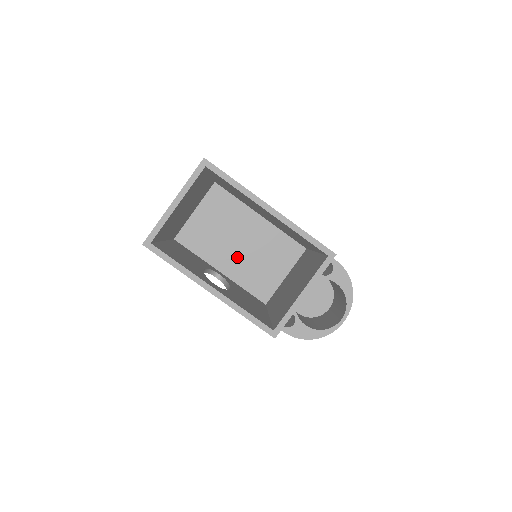
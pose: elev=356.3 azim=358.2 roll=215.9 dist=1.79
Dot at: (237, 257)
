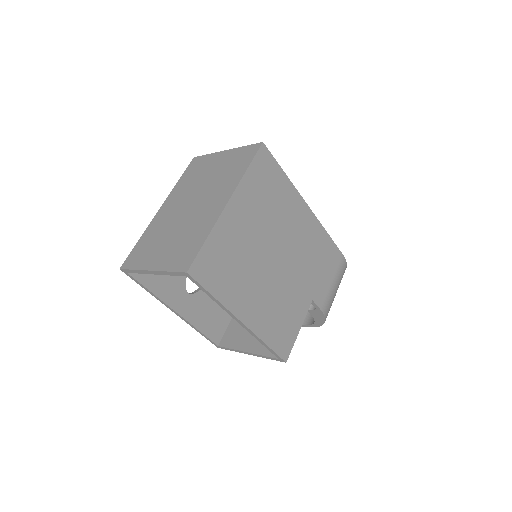
Dot at: occluded
